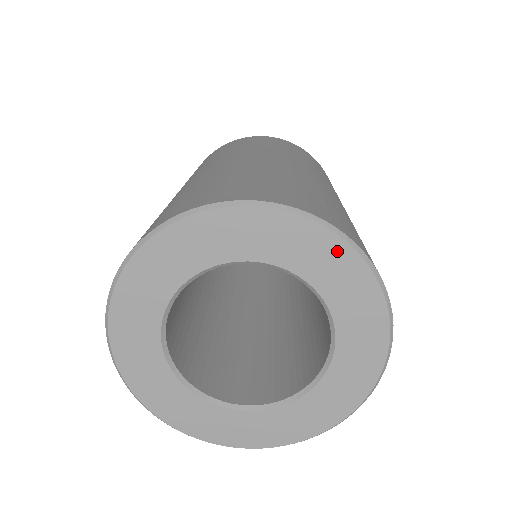
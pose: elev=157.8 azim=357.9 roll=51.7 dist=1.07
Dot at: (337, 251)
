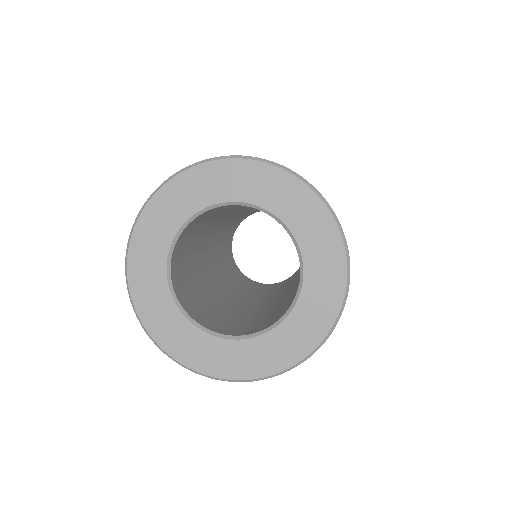
Dot at: (228, 168)
